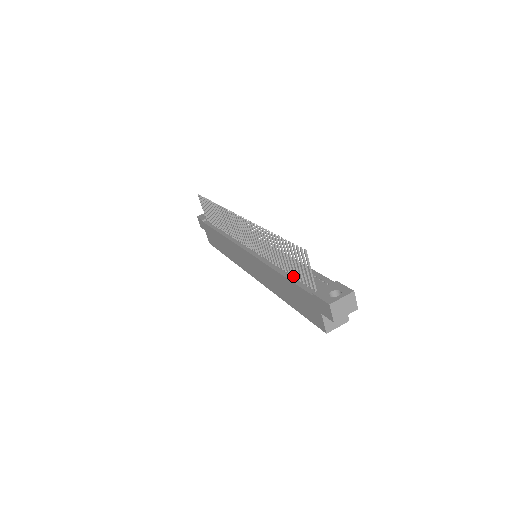
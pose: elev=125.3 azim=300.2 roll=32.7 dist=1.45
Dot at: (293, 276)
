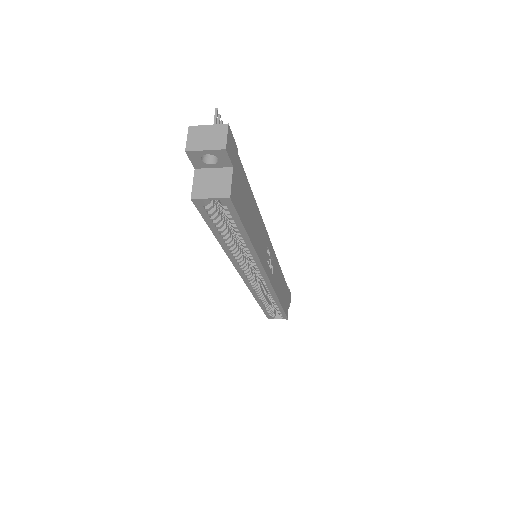
Dot at: occluded
